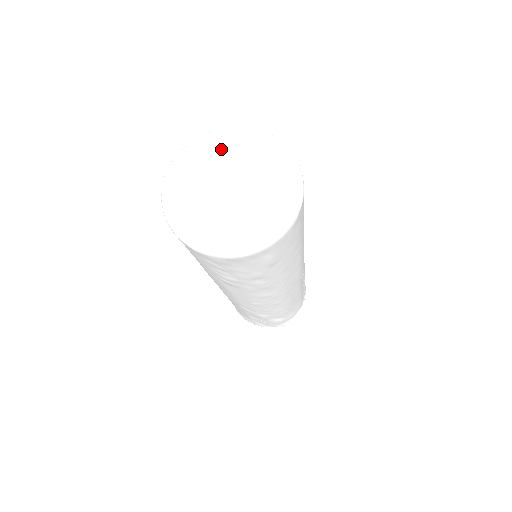
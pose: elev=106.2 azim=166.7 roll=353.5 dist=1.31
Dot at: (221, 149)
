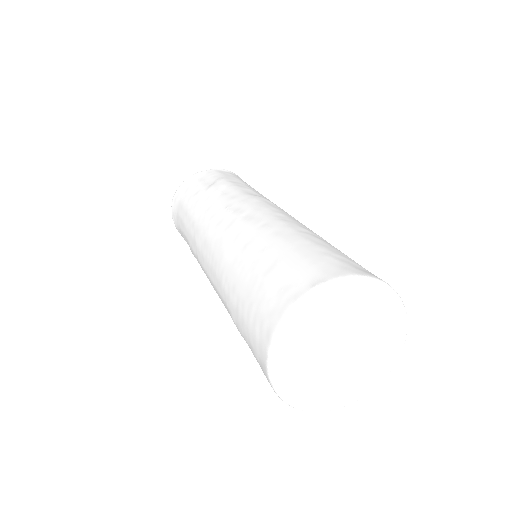
Dot at: (376, 313)
